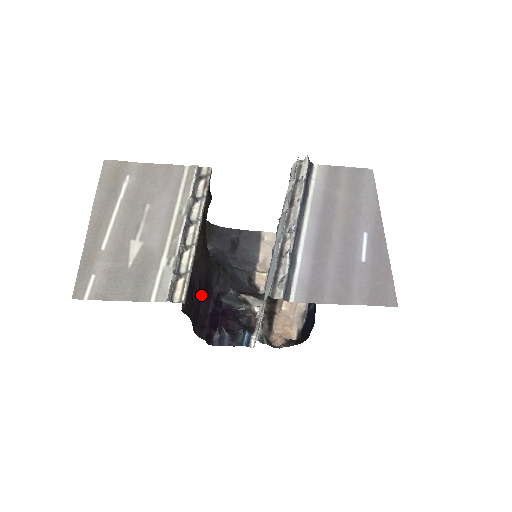
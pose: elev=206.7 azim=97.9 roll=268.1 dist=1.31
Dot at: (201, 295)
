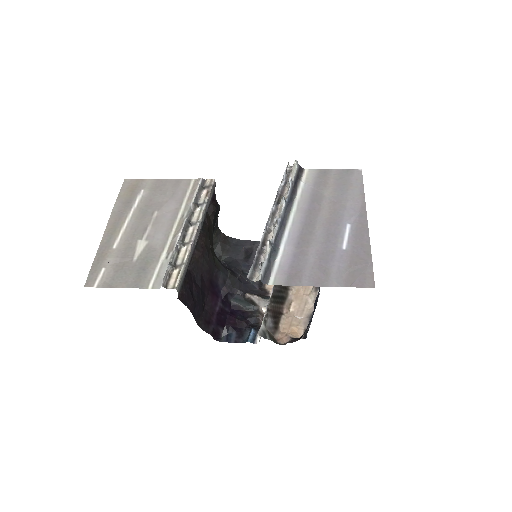
Dot at: (206, 292)
